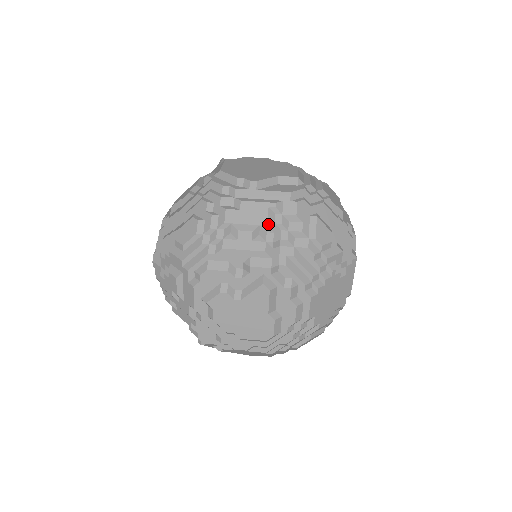
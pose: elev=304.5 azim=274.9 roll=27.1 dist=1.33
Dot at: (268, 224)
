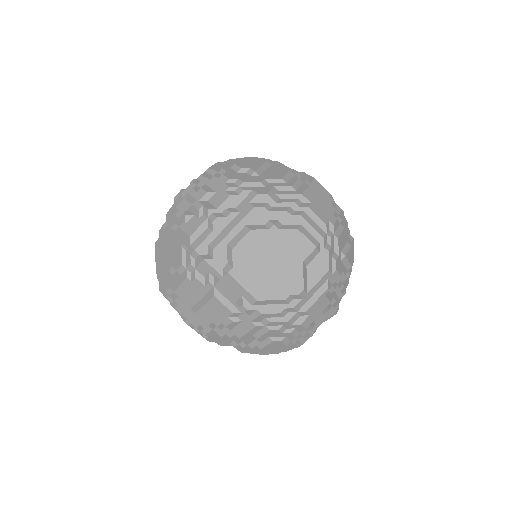
Dot at: (330, 301)
